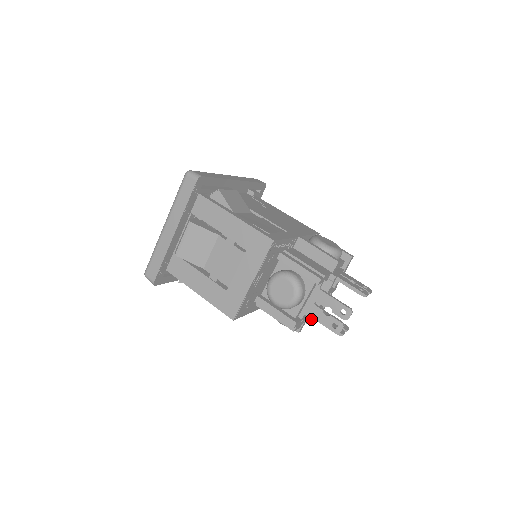
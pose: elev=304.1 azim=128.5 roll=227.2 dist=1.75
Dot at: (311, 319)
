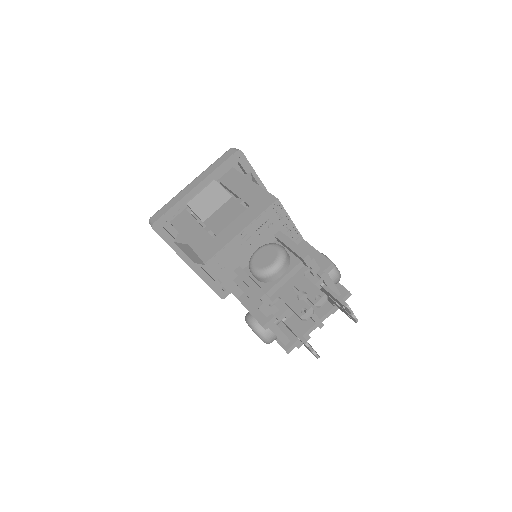
Dot at: (282, 313)
